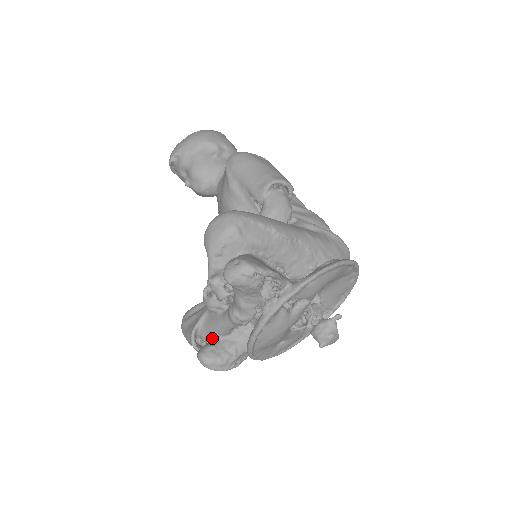
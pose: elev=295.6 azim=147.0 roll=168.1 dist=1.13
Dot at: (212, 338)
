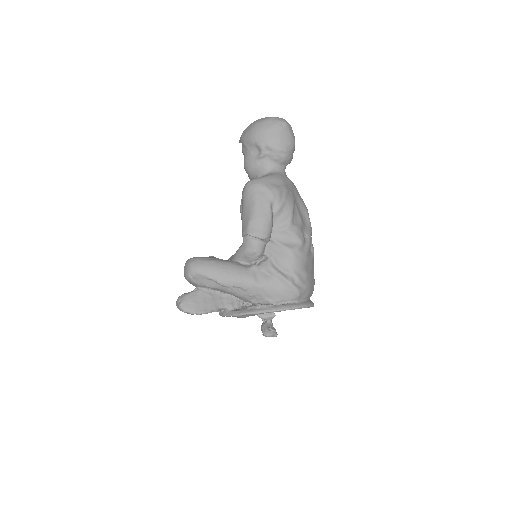
Dot at: occluded
